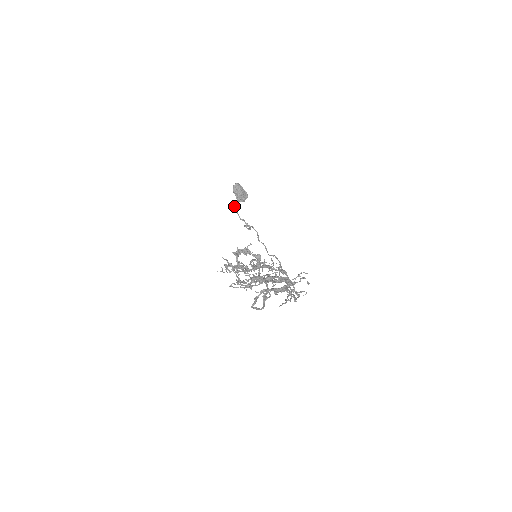
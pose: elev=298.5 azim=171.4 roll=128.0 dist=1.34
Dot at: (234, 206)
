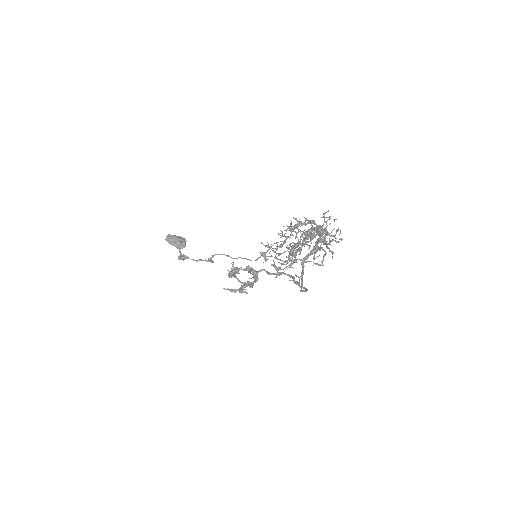
Dot at: (182, 255)
